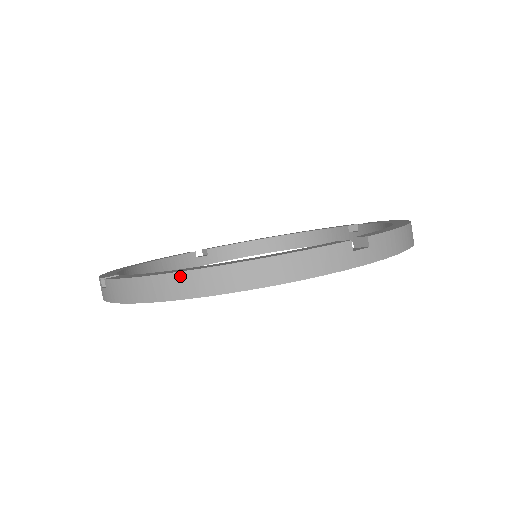
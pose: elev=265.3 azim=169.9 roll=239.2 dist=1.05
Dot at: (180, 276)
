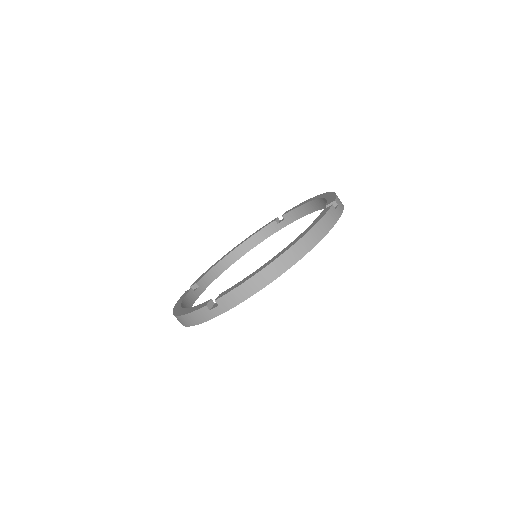
Dot at: (277, 261)
